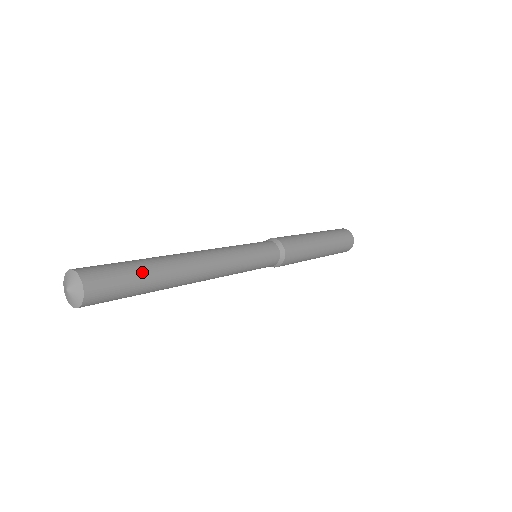
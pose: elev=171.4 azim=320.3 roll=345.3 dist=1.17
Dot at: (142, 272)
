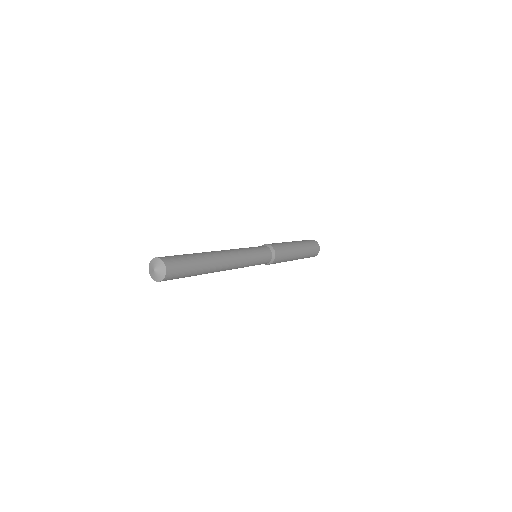
Dot at: (196, 267)
